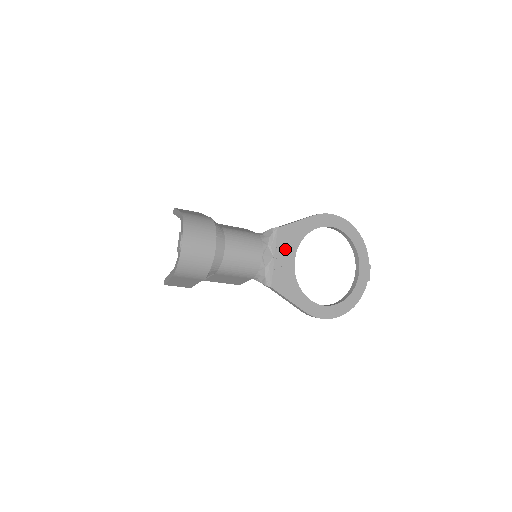
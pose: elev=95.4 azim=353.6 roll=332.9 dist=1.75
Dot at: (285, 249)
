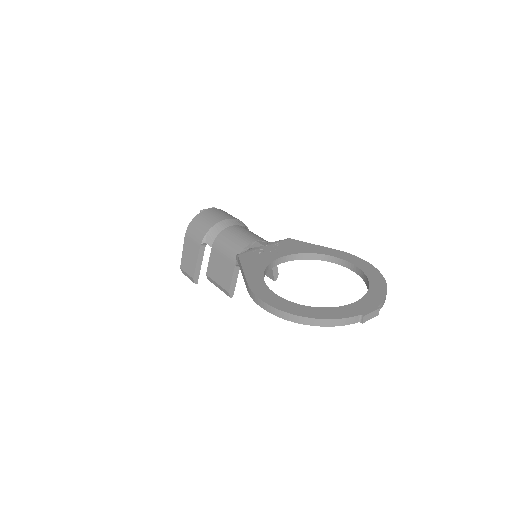
Dot at: (281, 248)
